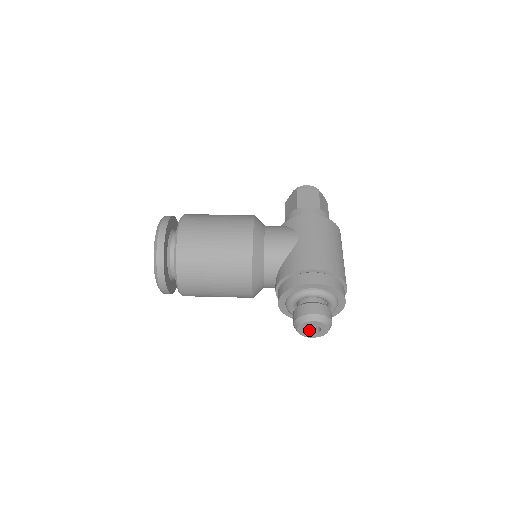
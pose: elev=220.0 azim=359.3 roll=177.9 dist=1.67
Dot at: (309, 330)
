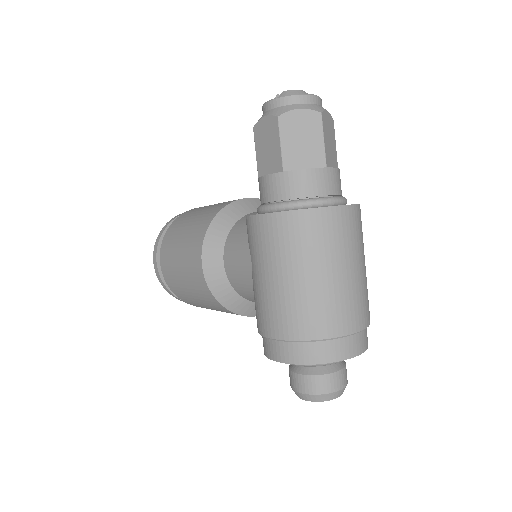
Dot at: occluded
